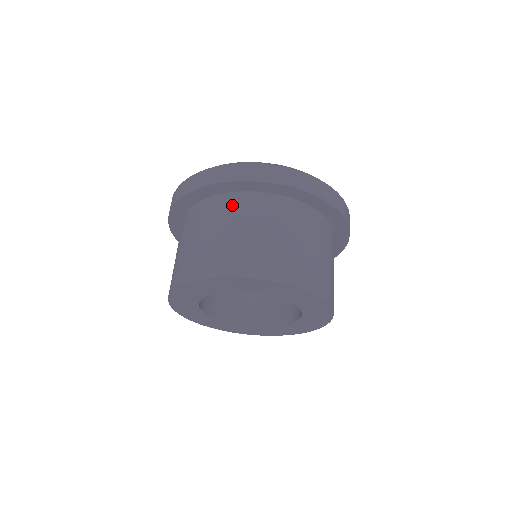
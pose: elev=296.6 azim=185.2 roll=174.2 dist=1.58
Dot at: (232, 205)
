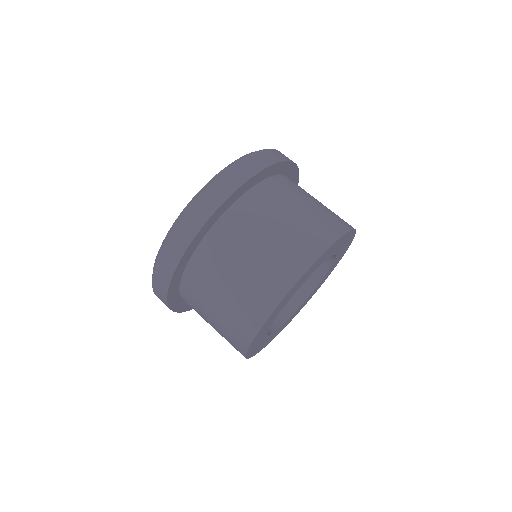
Dot at: (209, 258)
